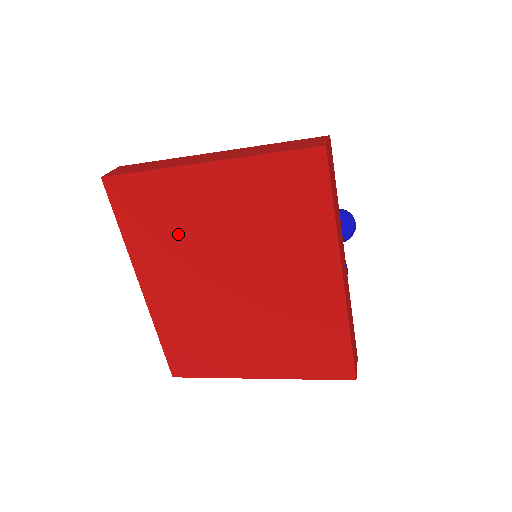
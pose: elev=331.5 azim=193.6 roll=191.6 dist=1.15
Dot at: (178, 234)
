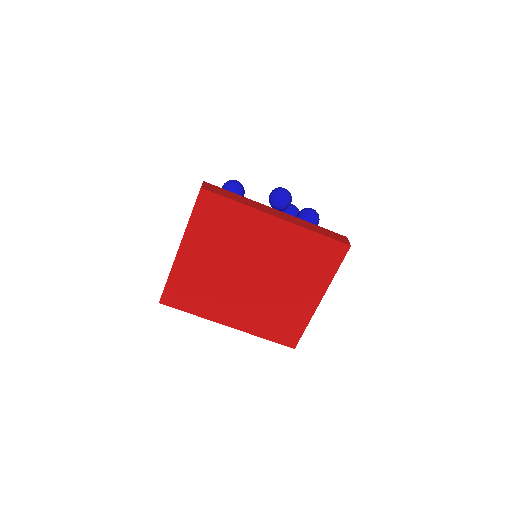
Dot at: (208, 286)
